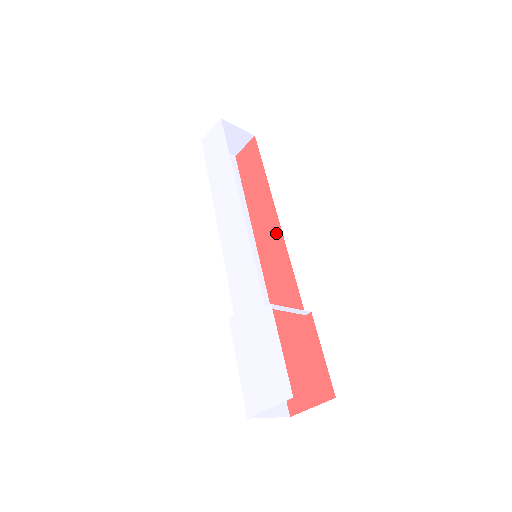
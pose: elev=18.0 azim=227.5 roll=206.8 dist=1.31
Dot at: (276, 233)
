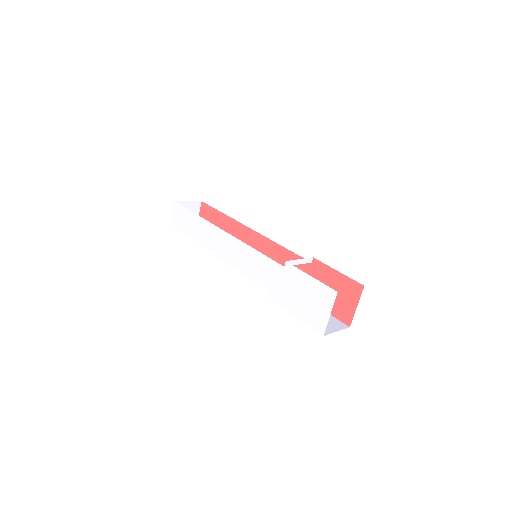
Dot at: (258, 239)
